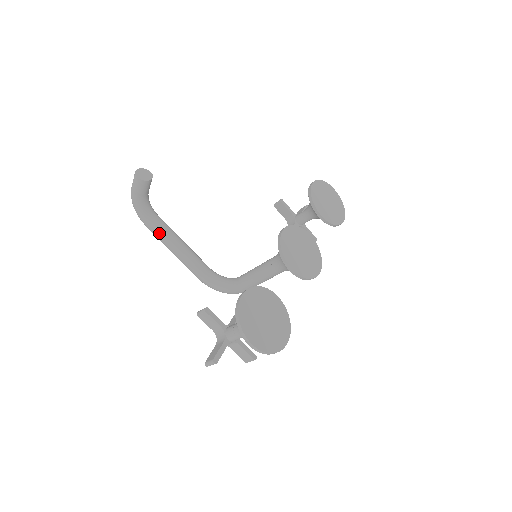
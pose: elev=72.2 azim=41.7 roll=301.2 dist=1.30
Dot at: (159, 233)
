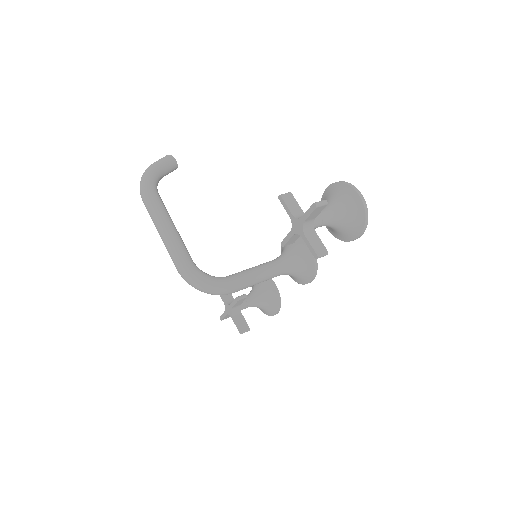
Dot at: (161, 204)
